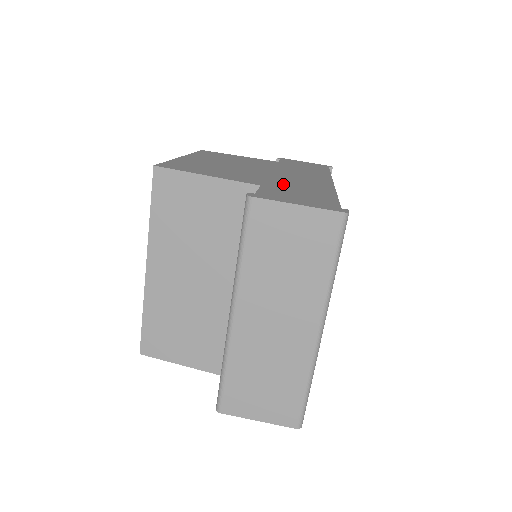
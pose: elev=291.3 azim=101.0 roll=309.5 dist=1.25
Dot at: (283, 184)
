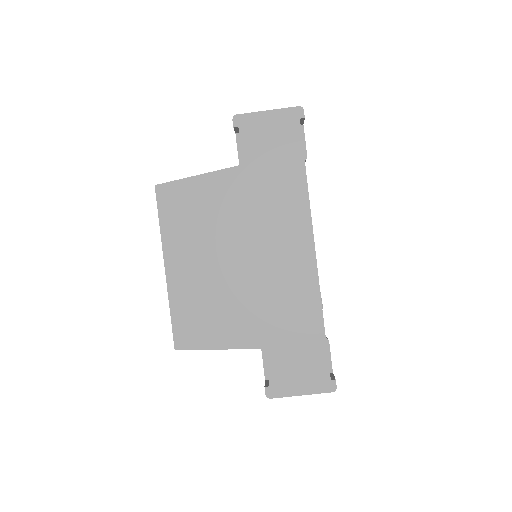
Dot at: (278, 323)
